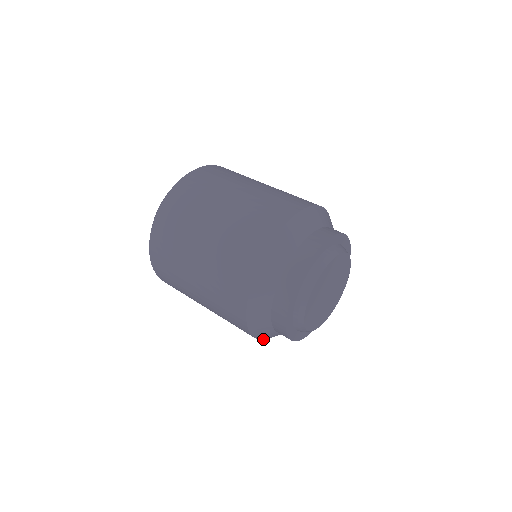
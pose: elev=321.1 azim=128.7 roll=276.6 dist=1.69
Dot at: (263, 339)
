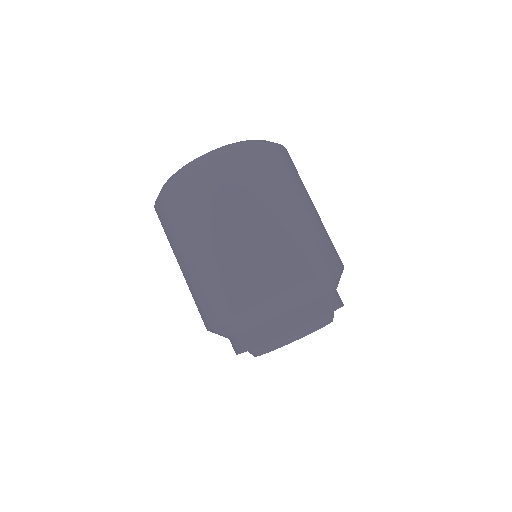
Dot at: occluded
